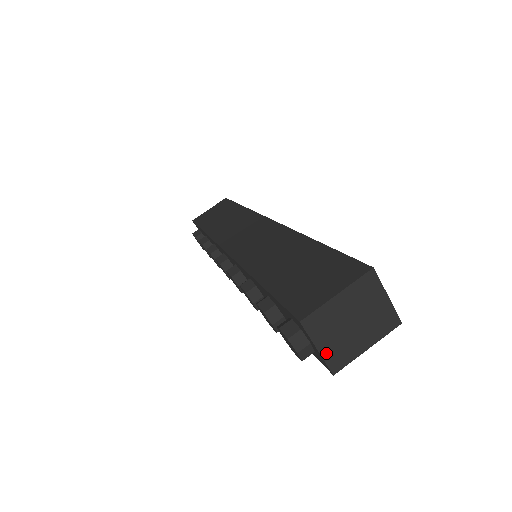
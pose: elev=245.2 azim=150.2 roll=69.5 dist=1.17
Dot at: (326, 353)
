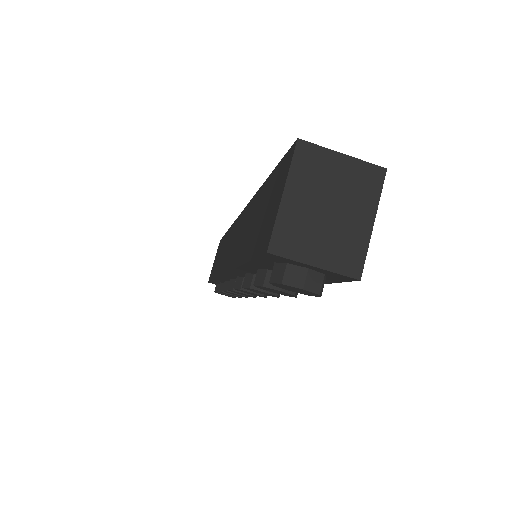
Dot at: (328, 263)
